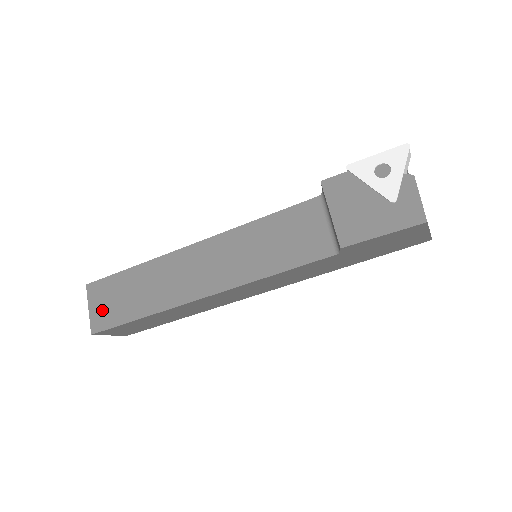
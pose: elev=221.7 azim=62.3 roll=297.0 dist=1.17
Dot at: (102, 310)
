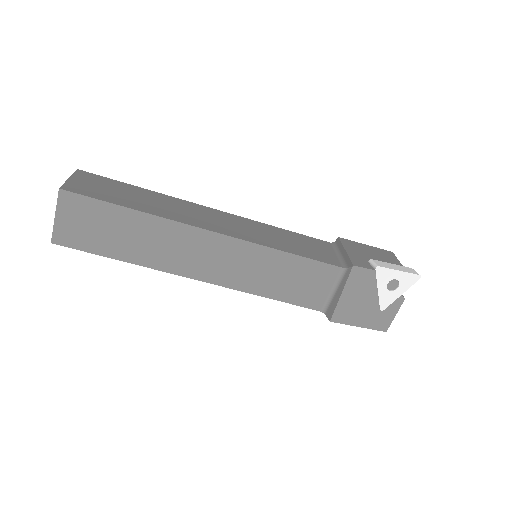
Dot at: (75, 228)
